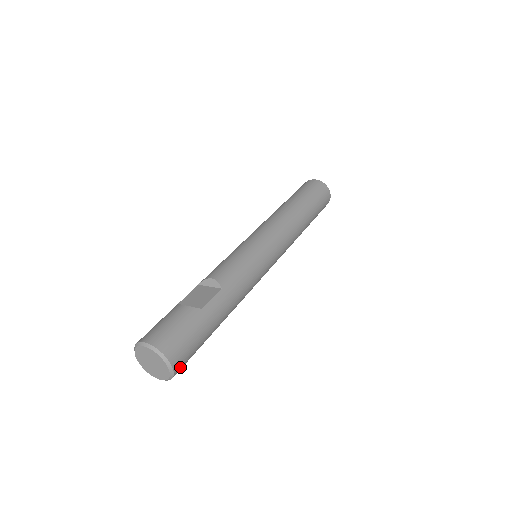
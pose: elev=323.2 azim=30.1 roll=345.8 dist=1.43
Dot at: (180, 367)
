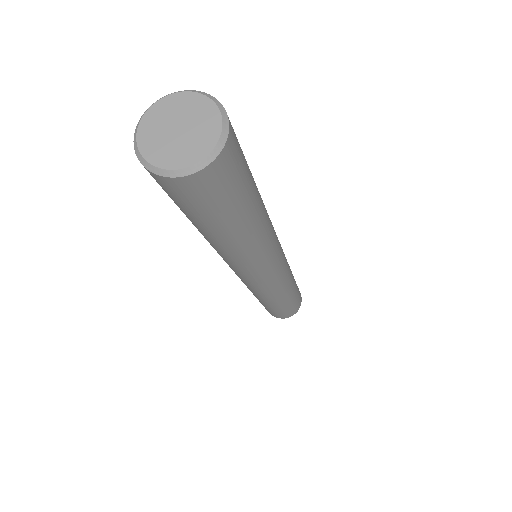
Dot at: (233, 144)
